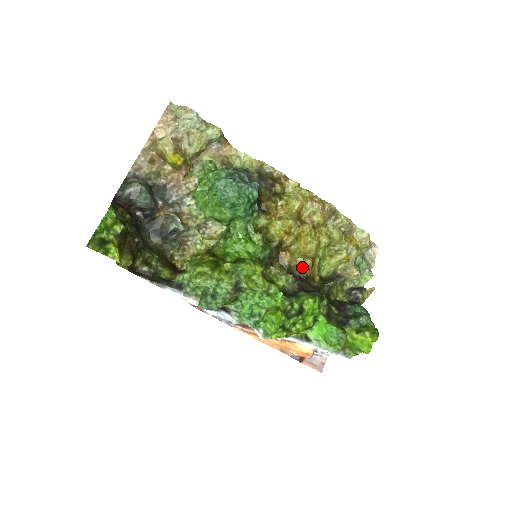
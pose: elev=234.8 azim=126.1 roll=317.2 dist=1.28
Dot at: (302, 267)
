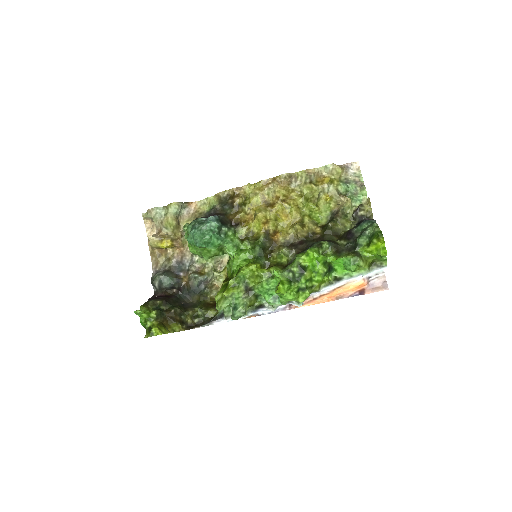
Dot at: (296, 234)
